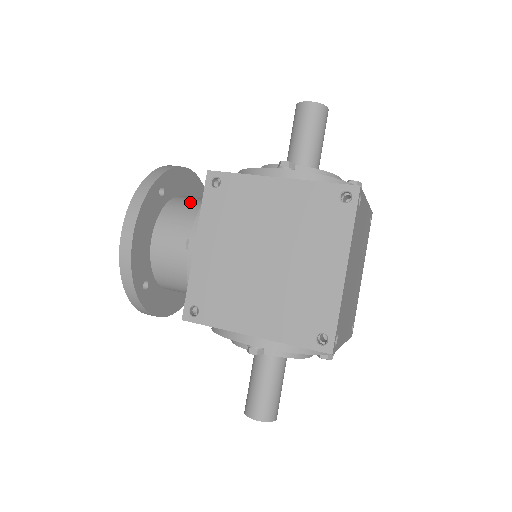
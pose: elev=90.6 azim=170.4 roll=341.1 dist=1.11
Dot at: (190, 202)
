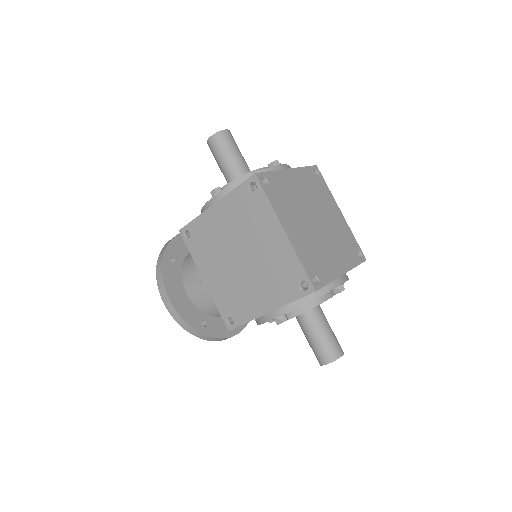
Dot at: occluded
